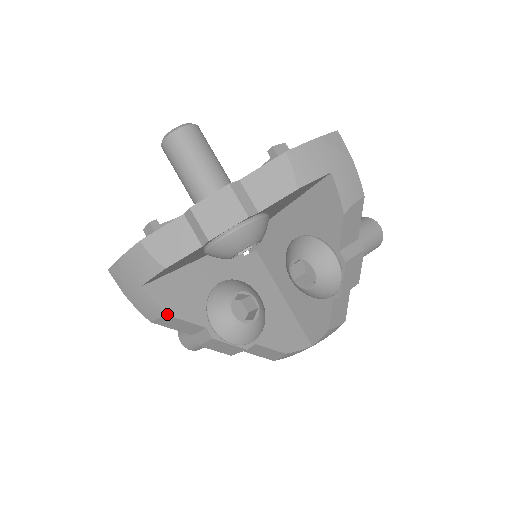
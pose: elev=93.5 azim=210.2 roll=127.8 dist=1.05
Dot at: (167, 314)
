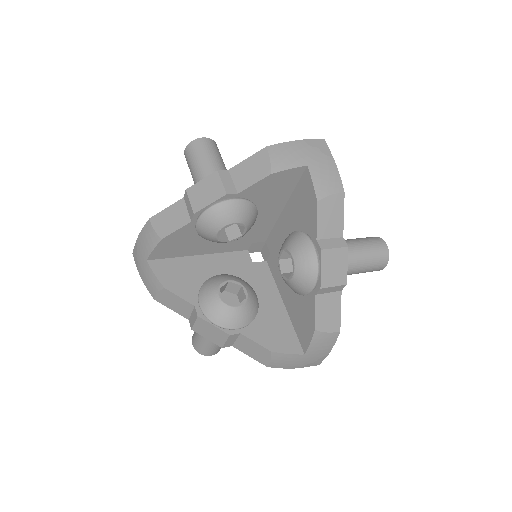
Dot at: (162, 286)
